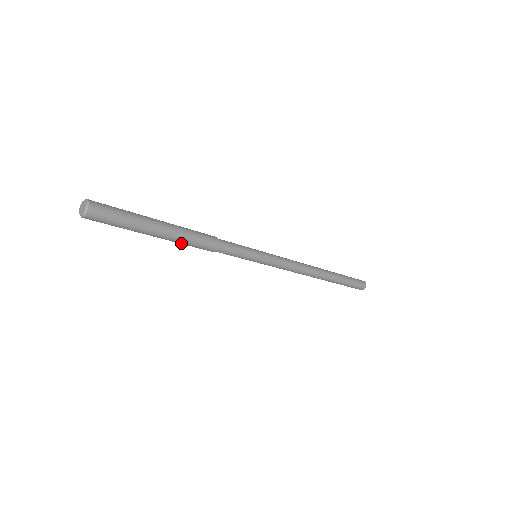
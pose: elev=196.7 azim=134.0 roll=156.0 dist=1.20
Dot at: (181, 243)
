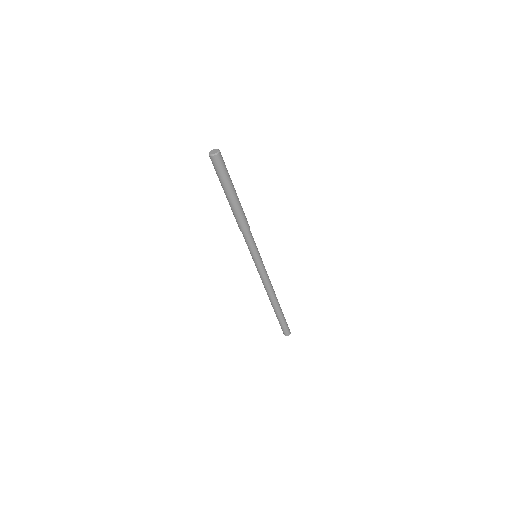
Dot at: (240, 210)
